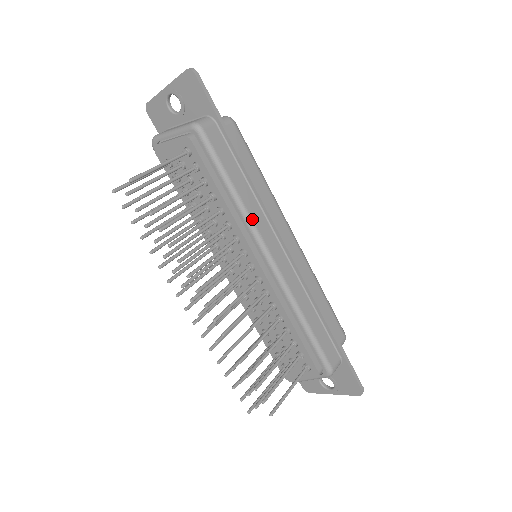
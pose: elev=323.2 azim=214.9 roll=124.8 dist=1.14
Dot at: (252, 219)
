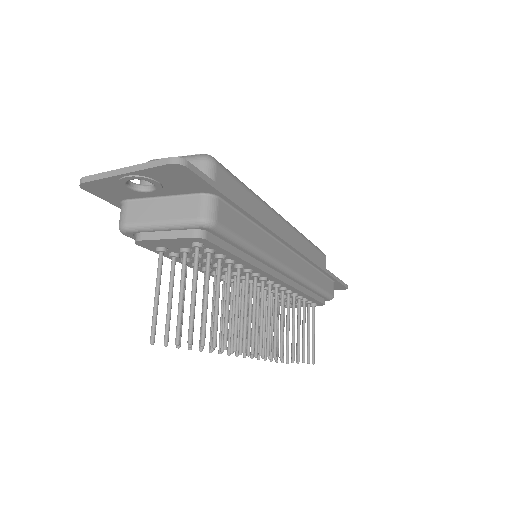
Dot at: (273, 257)
